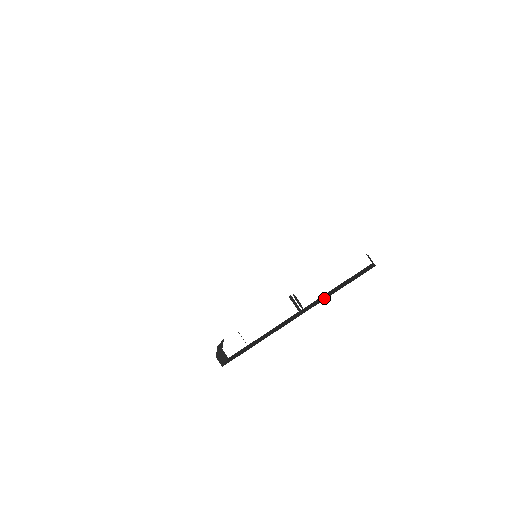
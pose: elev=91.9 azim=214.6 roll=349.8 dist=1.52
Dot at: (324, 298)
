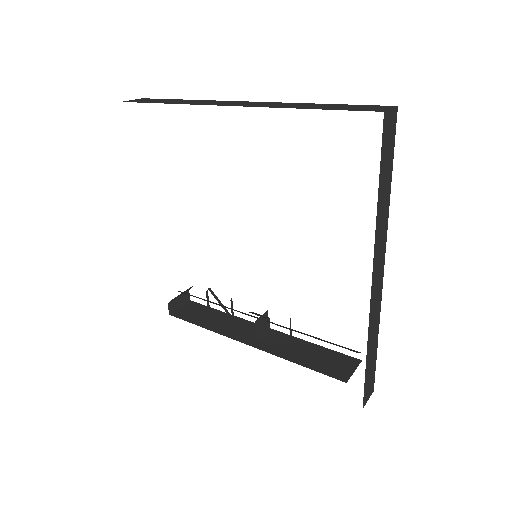
Dot at: (284, 352)
